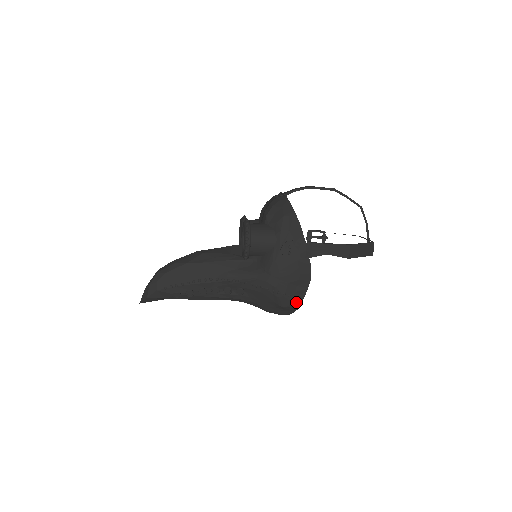
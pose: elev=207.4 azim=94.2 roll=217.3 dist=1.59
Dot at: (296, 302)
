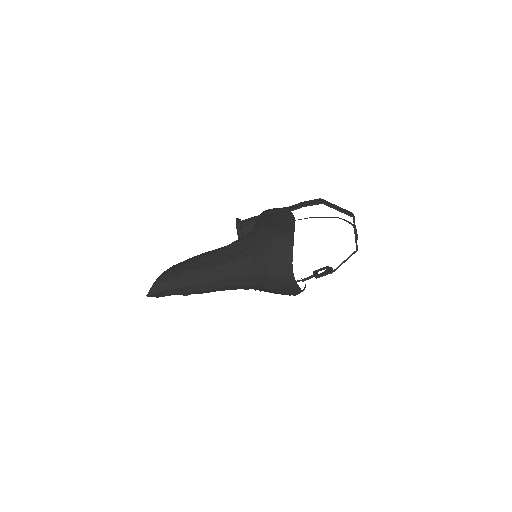
Dot at: (287, 234)
